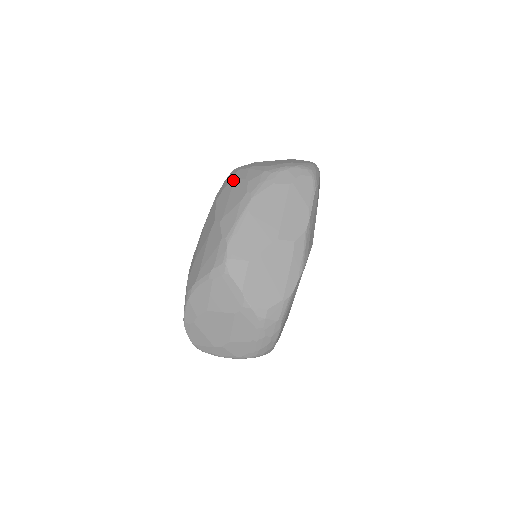
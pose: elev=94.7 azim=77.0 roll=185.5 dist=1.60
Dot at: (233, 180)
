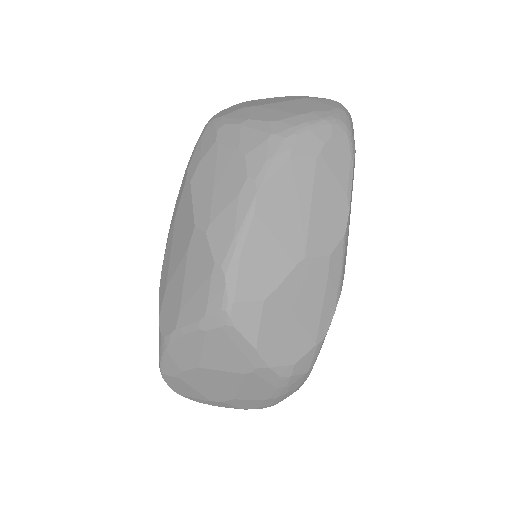
Dot at: (216, 147)
